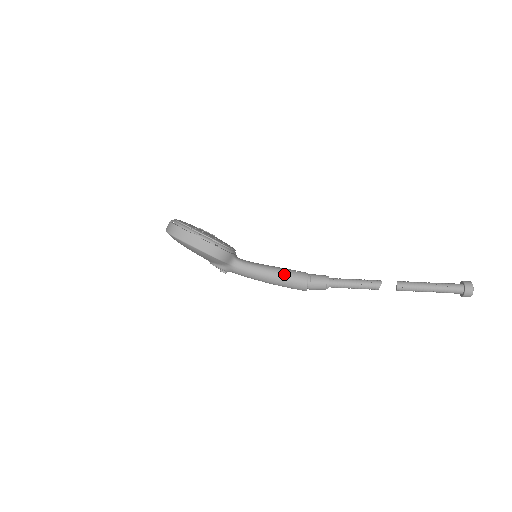
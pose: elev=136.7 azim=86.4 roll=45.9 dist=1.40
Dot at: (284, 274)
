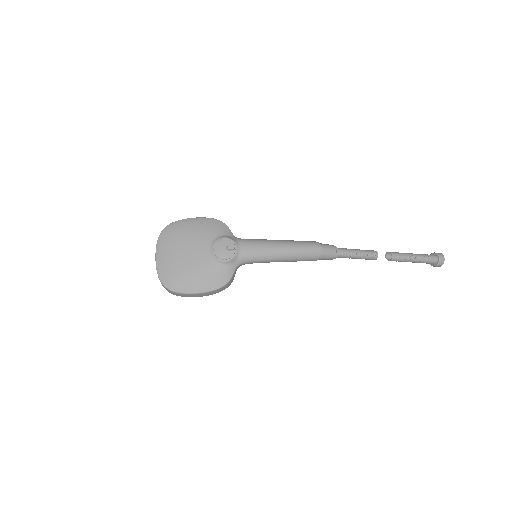
Dot at: occluded
